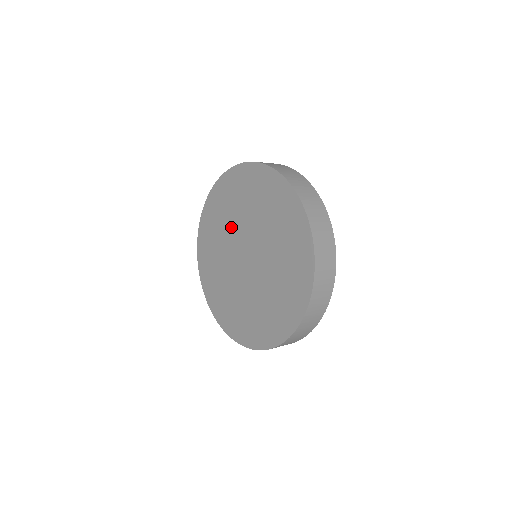
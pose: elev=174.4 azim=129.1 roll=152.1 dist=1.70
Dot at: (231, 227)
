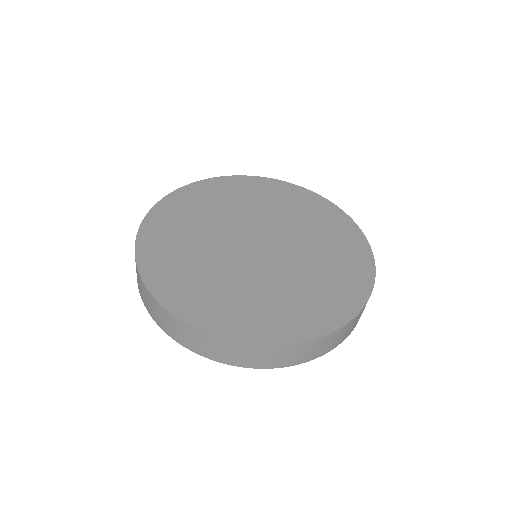
Dot at: (258, 213)
